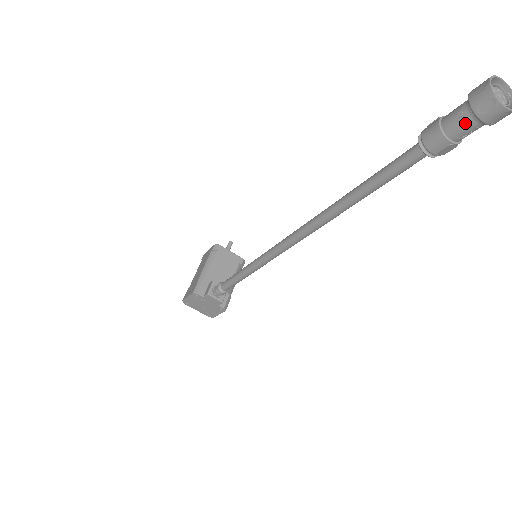
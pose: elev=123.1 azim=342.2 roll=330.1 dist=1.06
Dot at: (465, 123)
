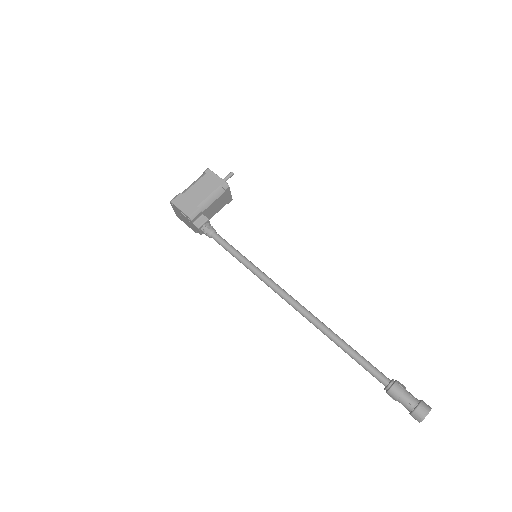
Dot at: (406, 407)
